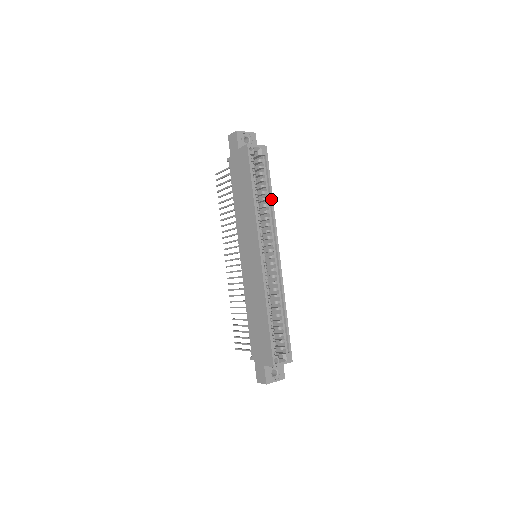
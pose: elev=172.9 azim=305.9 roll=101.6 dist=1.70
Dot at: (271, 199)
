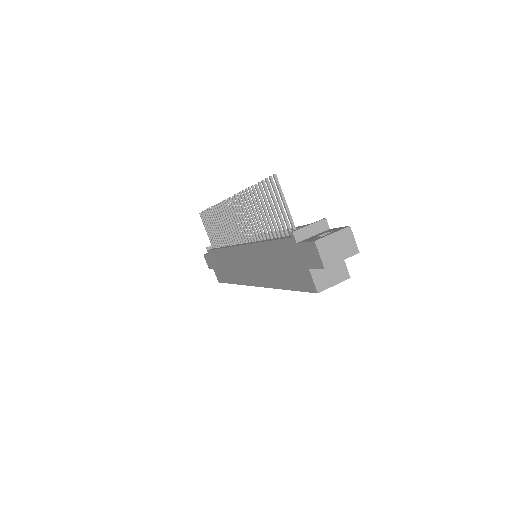
Dot at: occluded
